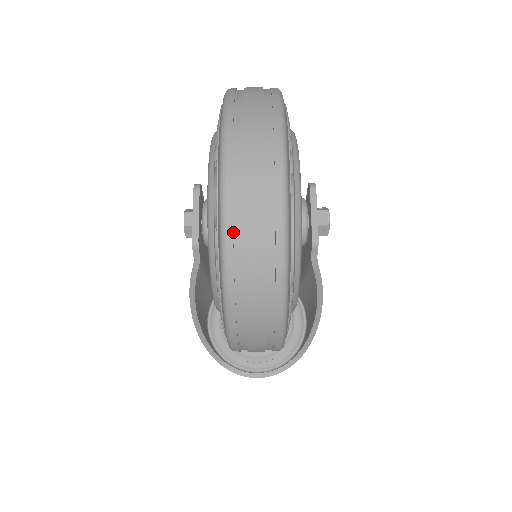
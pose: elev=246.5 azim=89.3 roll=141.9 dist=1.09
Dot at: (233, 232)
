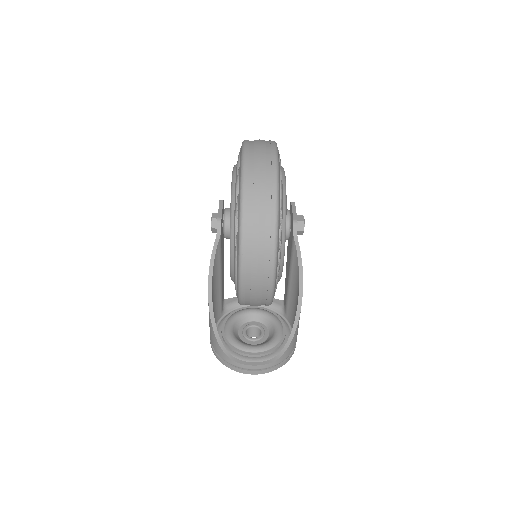
Dot at: (248, 171)
